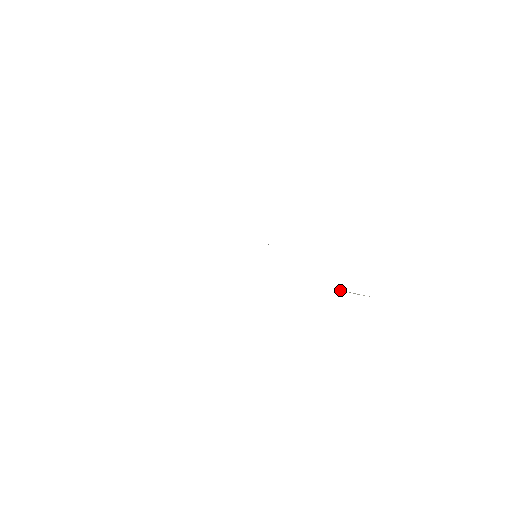
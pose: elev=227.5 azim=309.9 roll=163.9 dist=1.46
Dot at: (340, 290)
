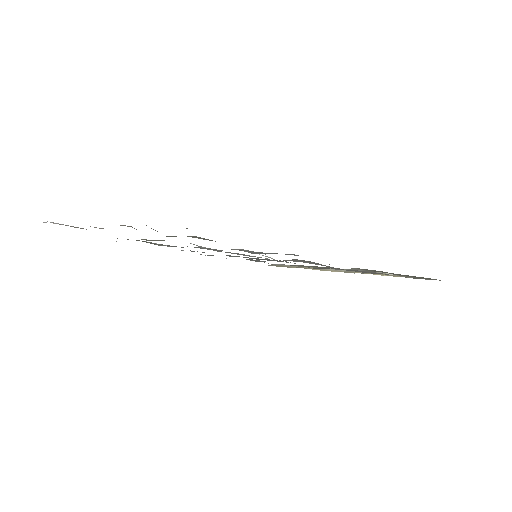
Dot at: occluded
